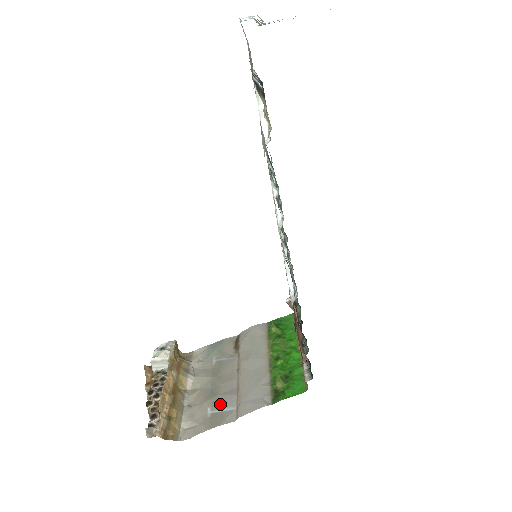
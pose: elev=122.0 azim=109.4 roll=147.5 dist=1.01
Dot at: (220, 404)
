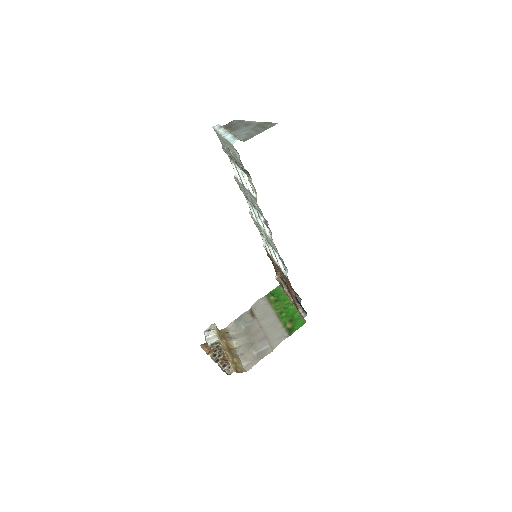
Dot at: (259, 347)
